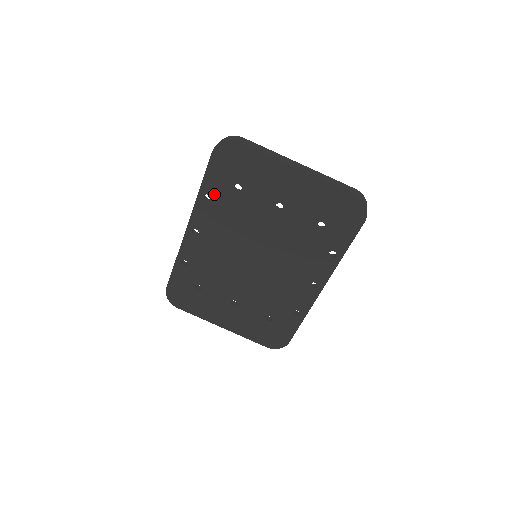
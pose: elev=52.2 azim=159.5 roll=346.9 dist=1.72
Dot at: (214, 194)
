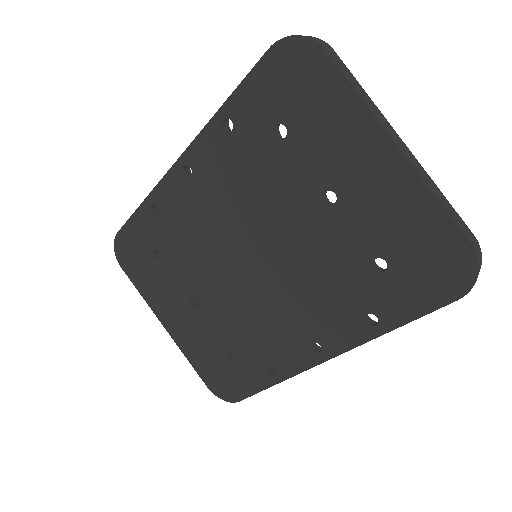
Dot at: (240, 124)
